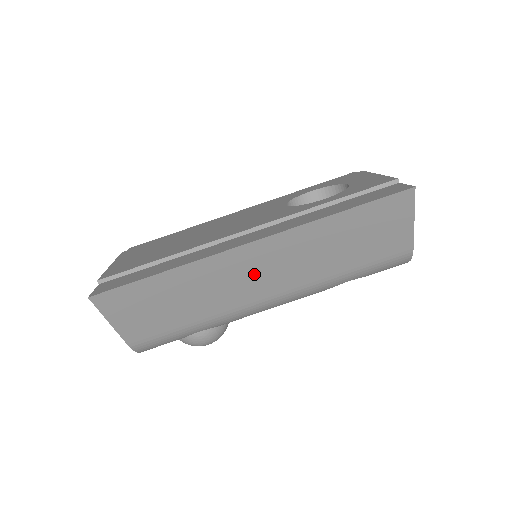
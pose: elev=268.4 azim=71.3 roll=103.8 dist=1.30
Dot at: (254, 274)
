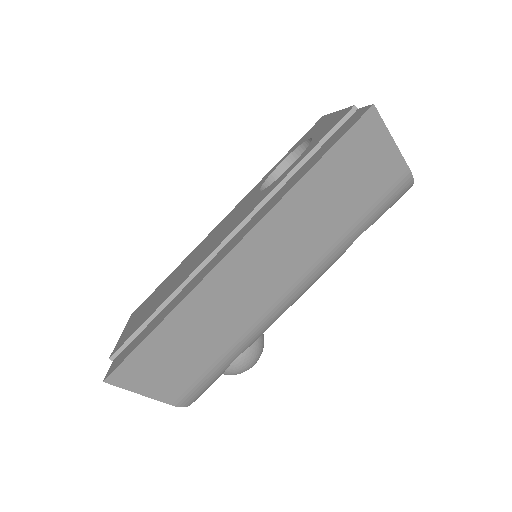
Dot at: (256, 278)
